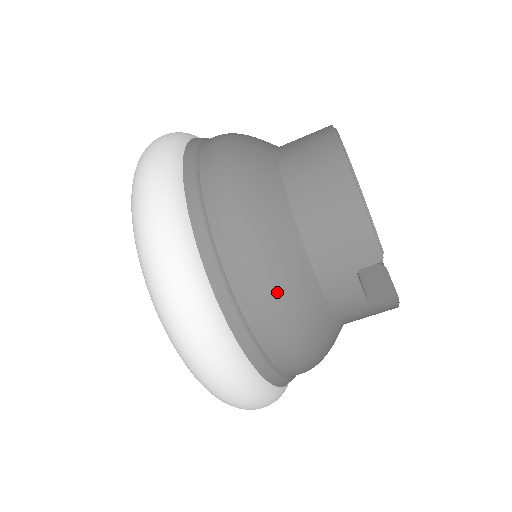
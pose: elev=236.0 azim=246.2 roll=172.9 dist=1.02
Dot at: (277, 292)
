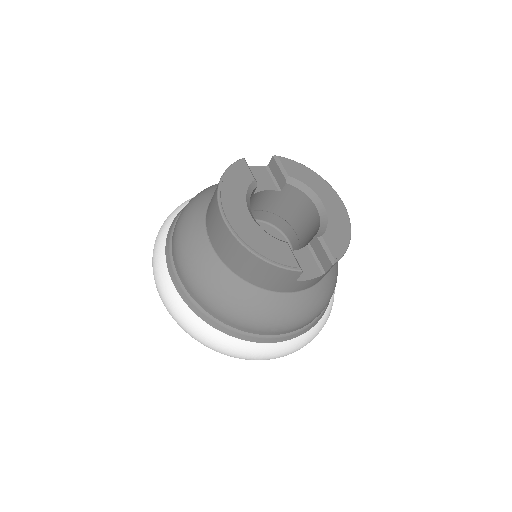
Dot at: (267, 320)
